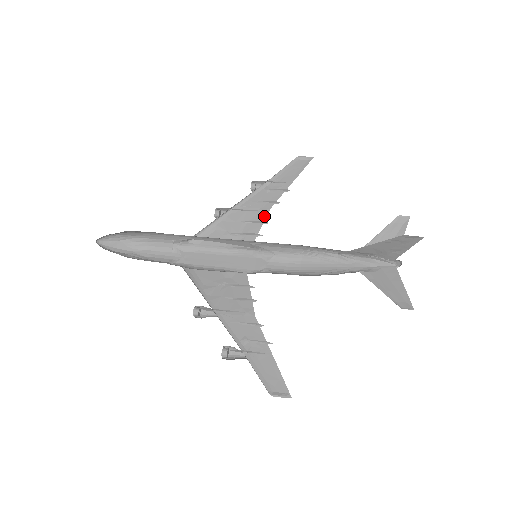
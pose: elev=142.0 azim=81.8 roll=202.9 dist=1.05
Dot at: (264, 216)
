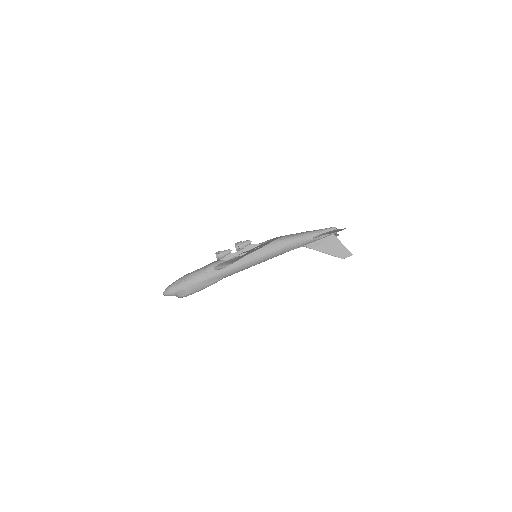
Dot at: (253, 250)
